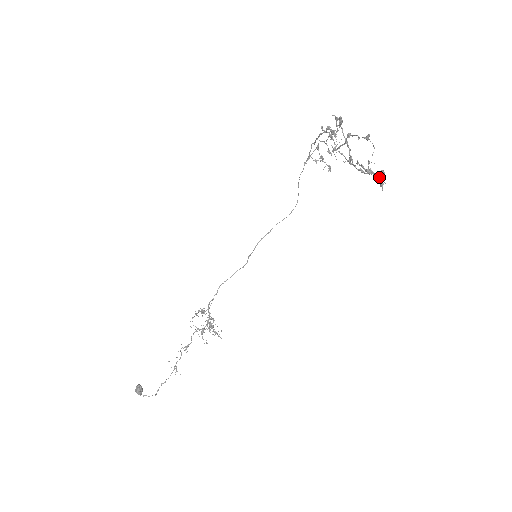
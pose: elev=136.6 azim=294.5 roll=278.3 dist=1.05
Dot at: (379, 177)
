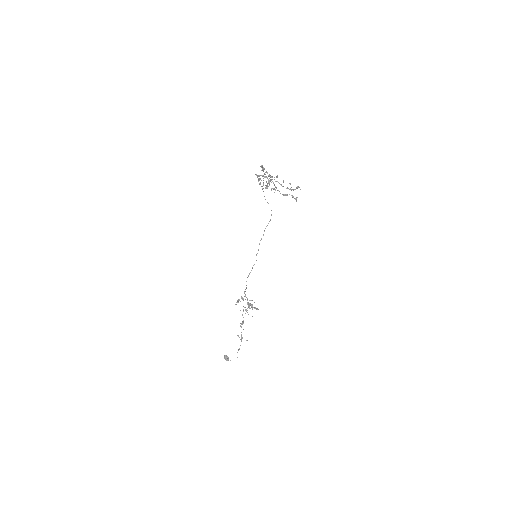
Dot at: (292, 196)
